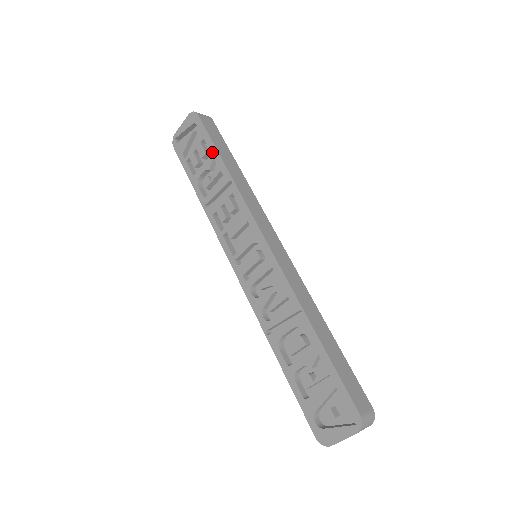
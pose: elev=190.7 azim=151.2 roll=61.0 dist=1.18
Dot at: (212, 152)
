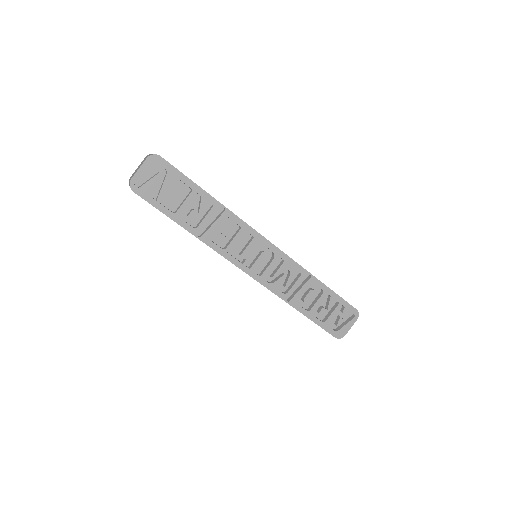
Dot at: (193, 189)
